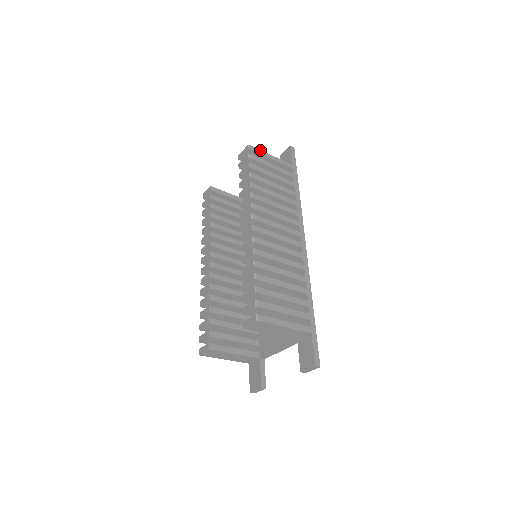
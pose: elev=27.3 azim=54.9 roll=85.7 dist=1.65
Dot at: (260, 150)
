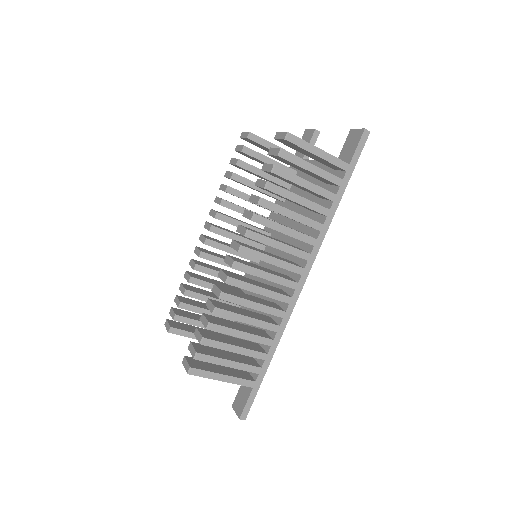
Dot at: (304, 141)
